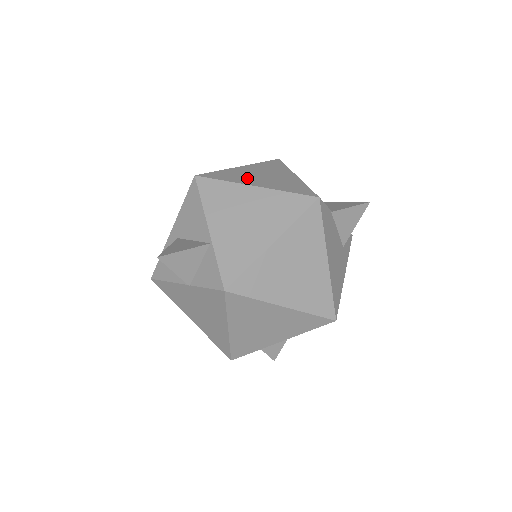
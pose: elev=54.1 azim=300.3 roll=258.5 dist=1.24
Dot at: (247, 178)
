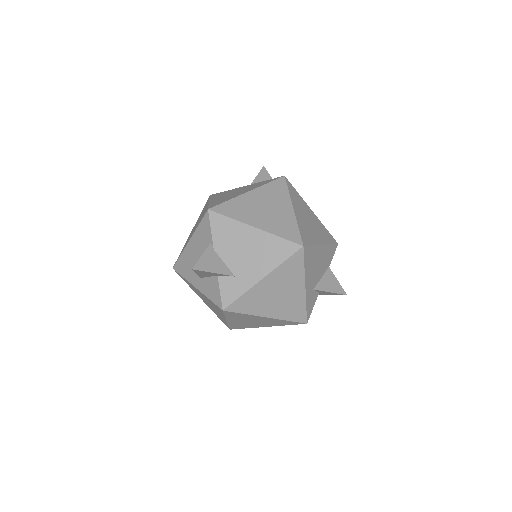
Dot at: occluded
